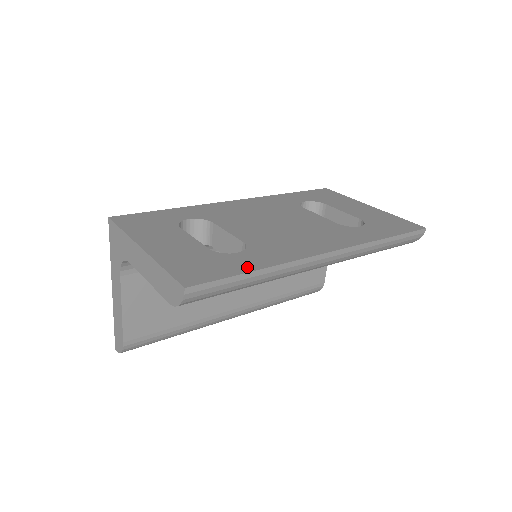
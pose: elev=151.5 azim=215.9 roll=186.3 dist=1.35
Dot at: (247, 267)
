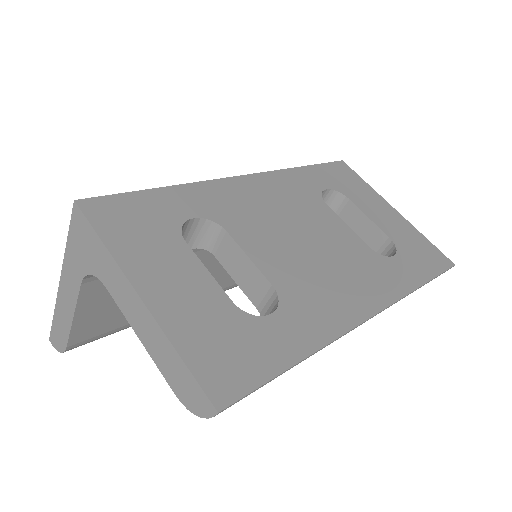
Dot at: (289, 353)
